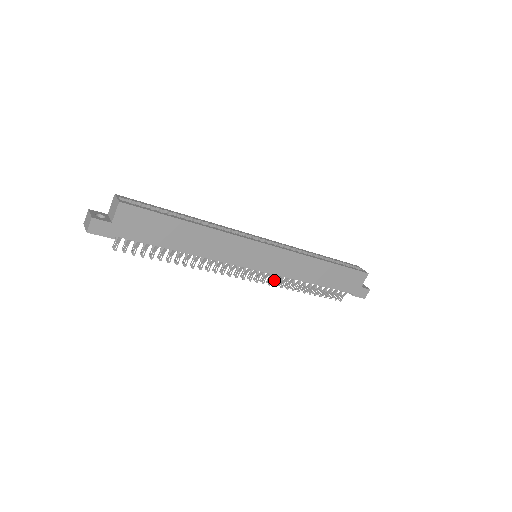
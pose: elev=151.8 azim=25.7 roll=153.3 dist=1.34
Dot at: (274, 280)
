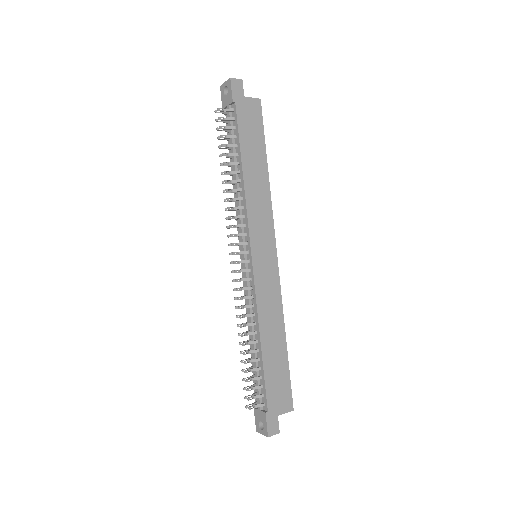
Dot at: occluded
